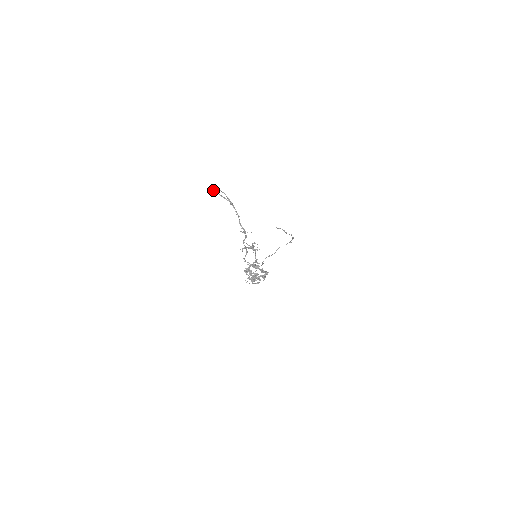
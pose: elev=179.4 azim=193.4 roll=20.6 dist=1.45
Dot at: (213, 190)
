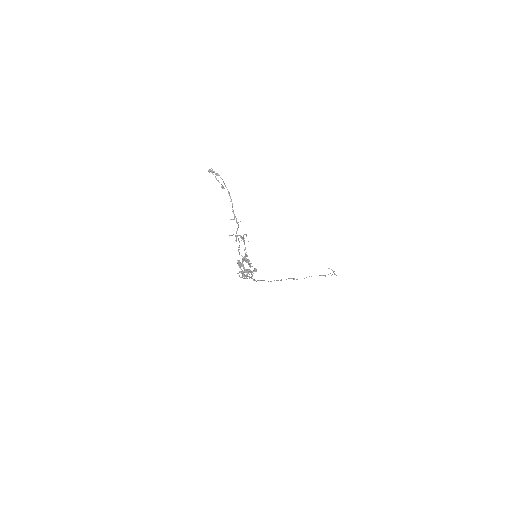
Dot at: occluded
